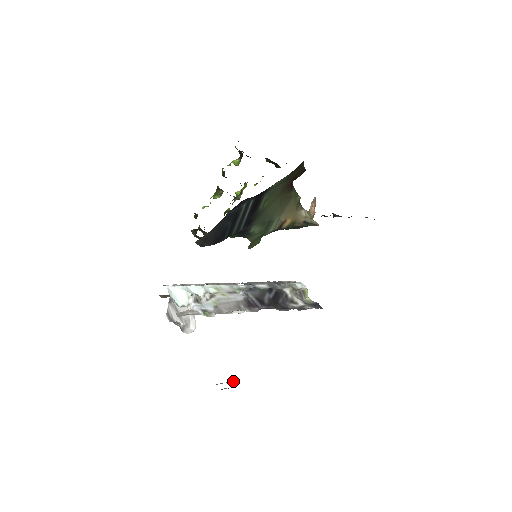
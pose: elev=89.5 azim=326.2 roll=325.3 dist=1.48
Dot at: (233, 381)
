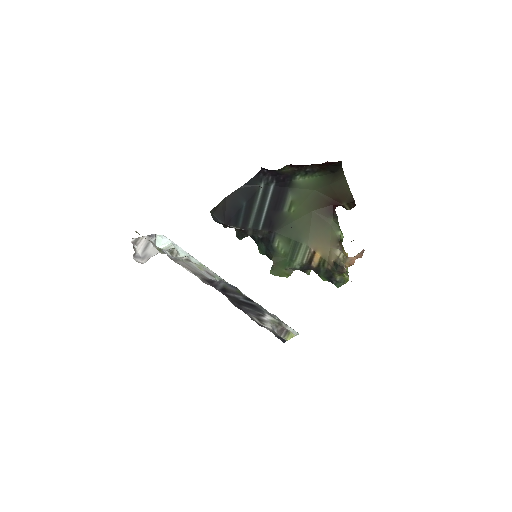
Dot at: occluded
